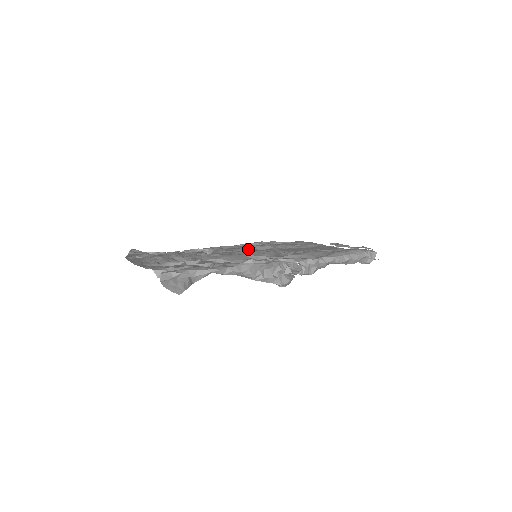
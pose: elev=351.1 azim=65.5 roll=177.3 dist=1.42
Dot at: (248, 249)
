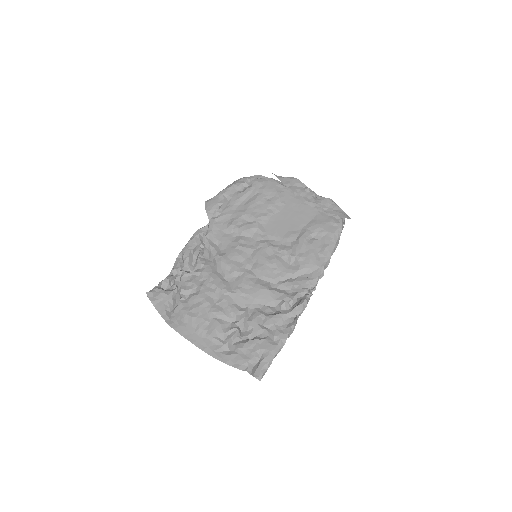
Dot at: (246, 251)
